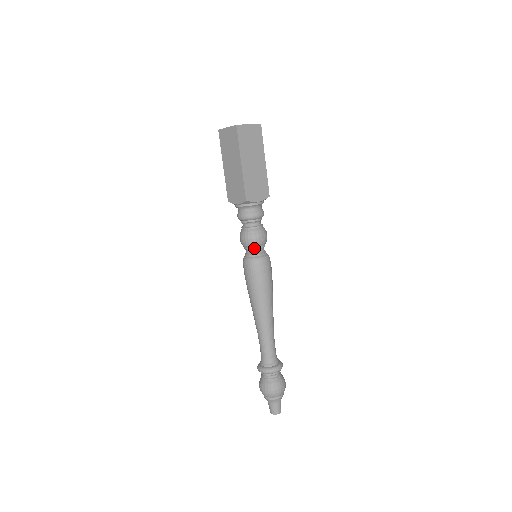
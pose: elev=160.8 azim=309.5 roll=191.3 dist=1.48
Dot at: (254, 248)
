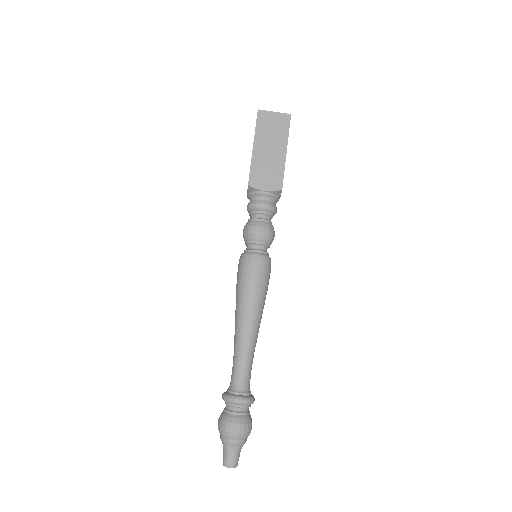
Dot at: (267, 244)
